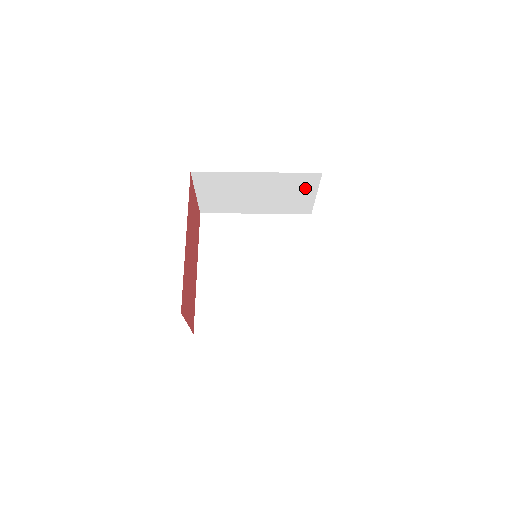
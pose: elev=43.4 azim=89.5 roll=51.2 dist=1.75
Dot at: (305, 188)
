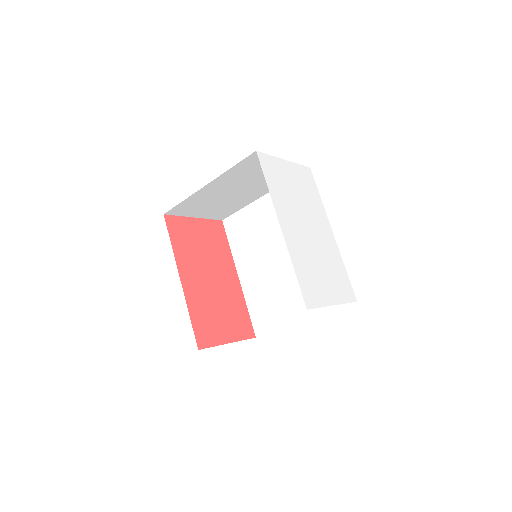
Dot at: occluded
